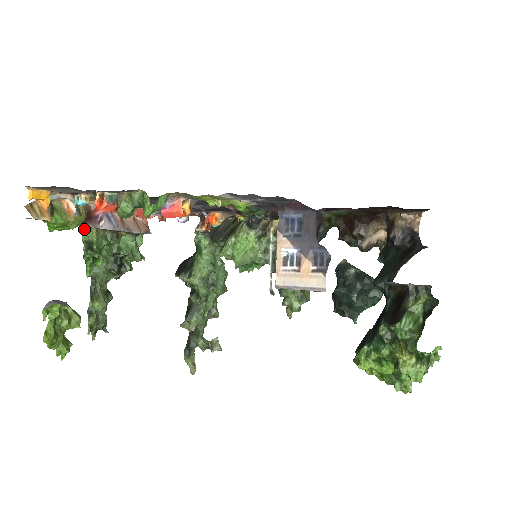
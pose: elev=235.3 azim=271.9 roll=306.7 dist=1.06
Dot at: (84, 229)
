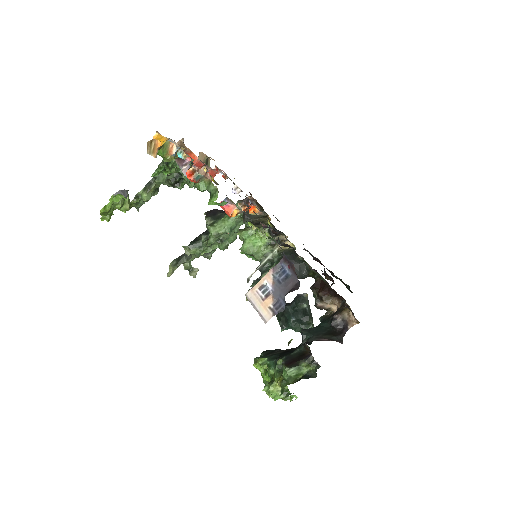
Dot at: occluded
